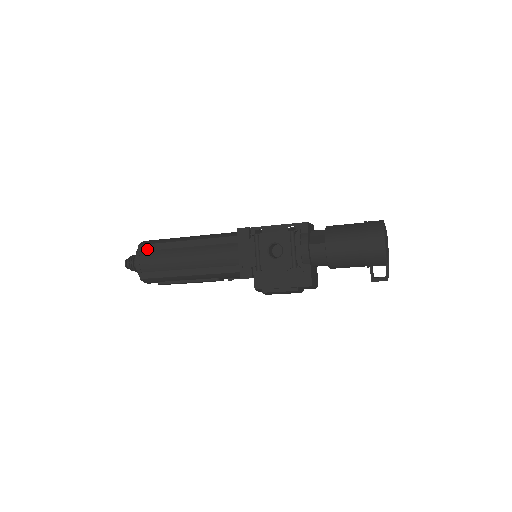
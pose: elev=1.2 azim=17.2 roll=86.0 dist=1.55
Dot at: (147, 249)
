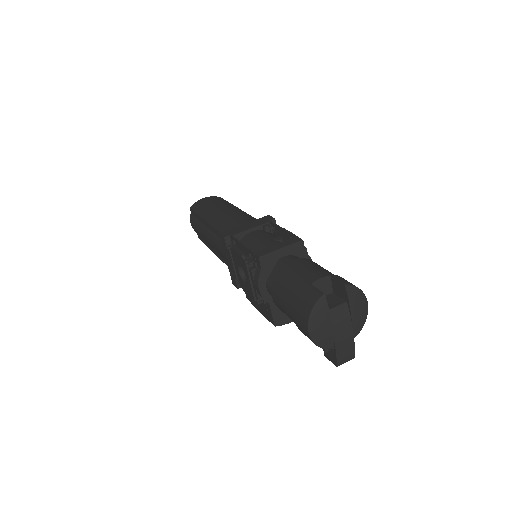
Dot at: (193, 215)
